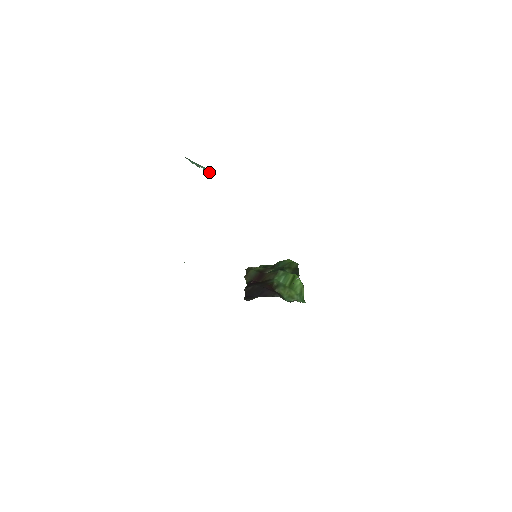
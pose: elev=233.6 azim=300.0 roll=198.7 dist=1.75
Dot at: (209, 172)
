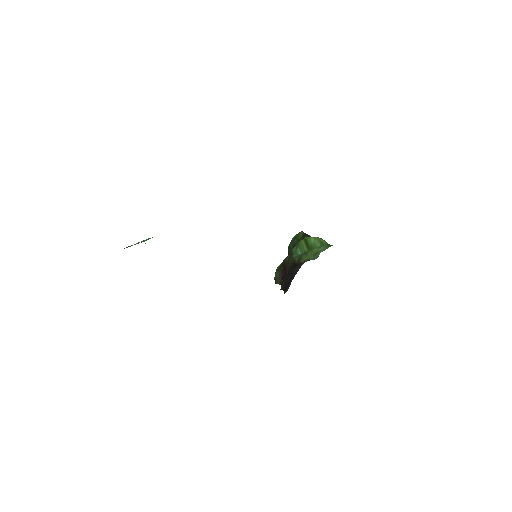
Dot at: occluded
